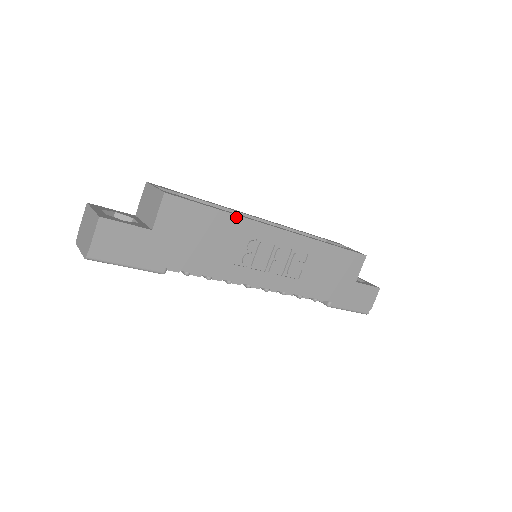
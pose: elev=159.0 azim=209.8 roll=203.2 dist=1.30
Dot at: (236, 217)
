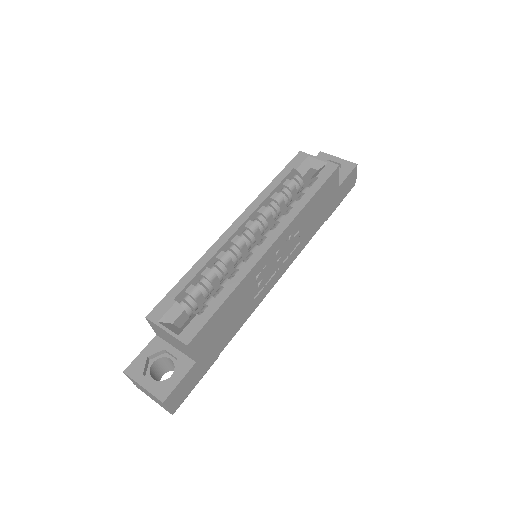
Dot at: (239, 285)
